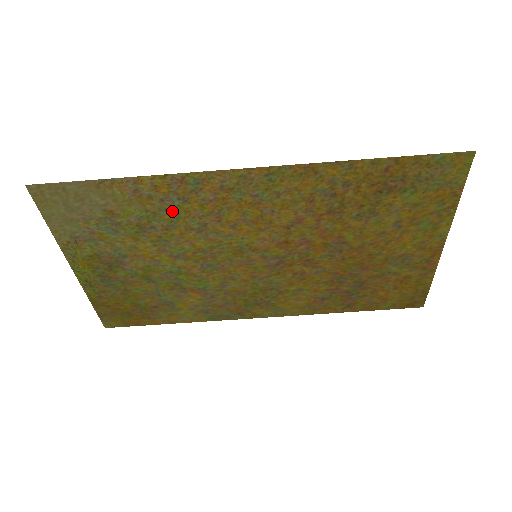
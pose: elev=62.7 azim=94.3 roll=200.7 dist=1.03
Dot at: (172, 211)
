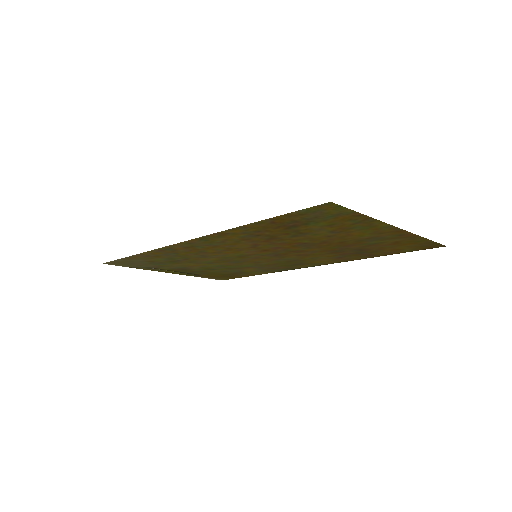
Dot at: (177, 256)
